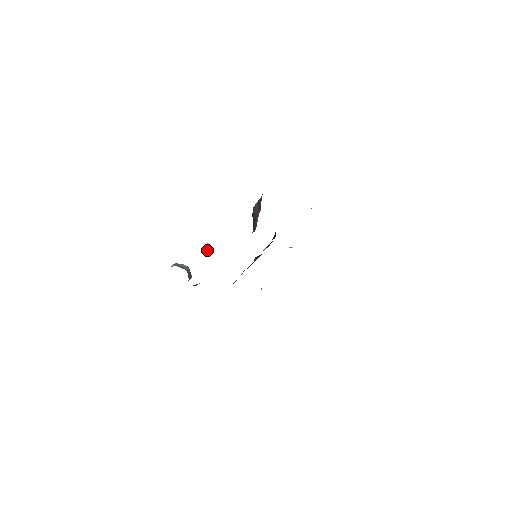
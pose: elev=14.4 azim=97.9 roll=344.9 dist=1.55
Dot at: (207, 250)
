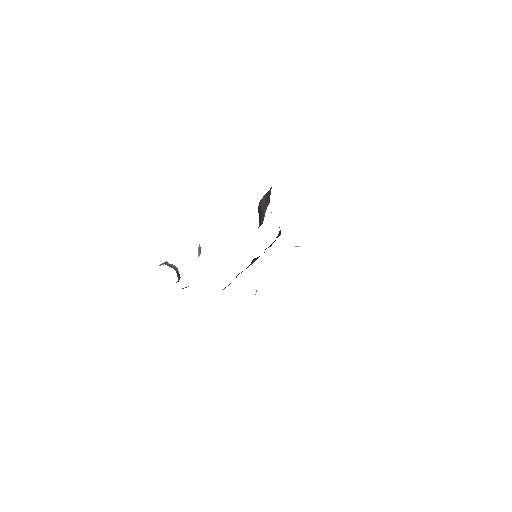
Dot at: (199, 251)
